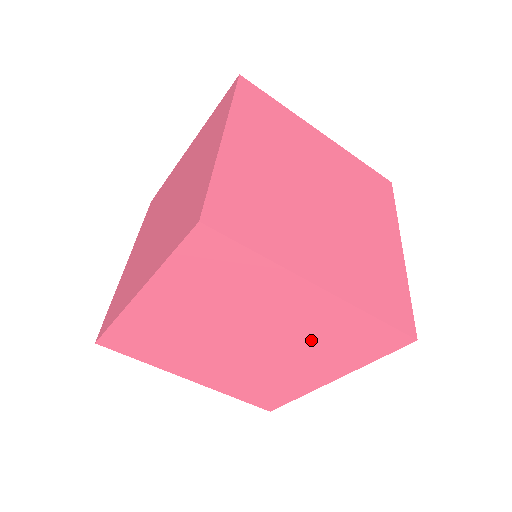
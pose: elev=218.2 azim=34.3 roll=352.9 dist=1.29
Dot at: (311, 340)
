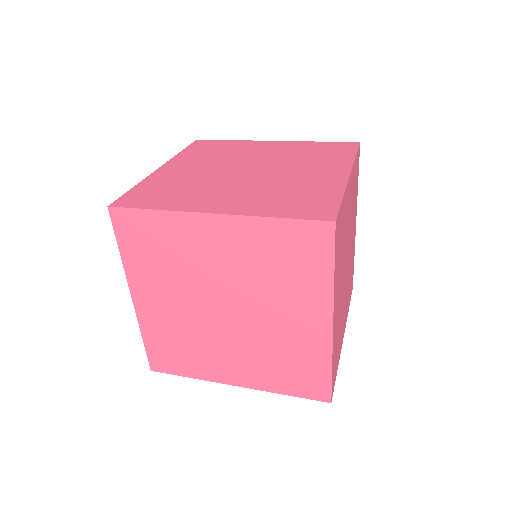
Dot at: occluded
